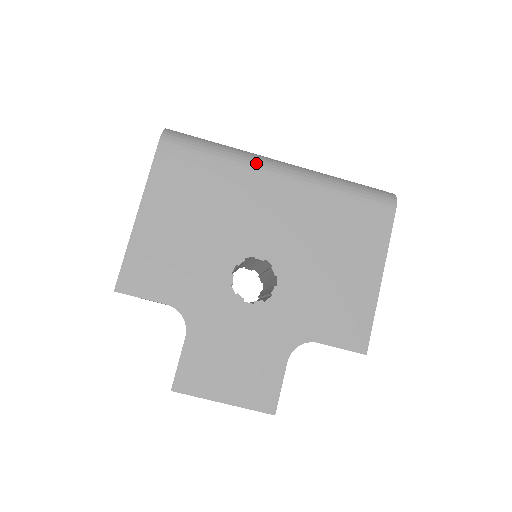
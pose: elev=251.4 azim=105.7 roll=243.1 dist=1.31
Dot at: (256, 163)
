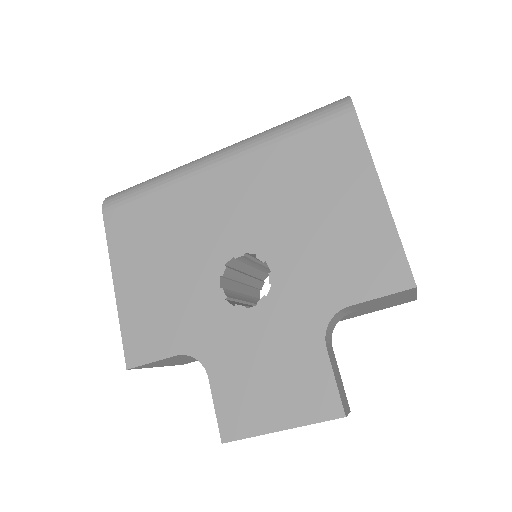
Dot at: (190, 169)
